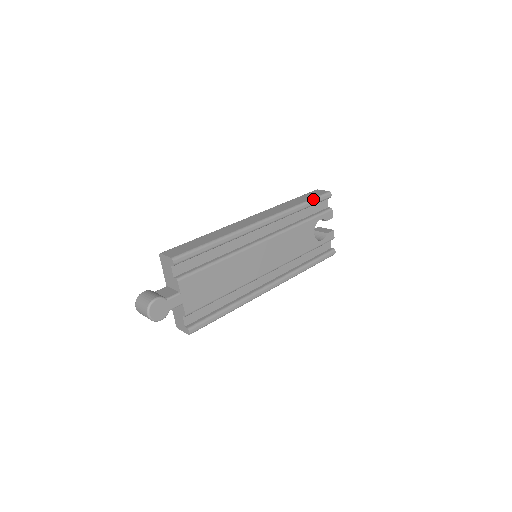
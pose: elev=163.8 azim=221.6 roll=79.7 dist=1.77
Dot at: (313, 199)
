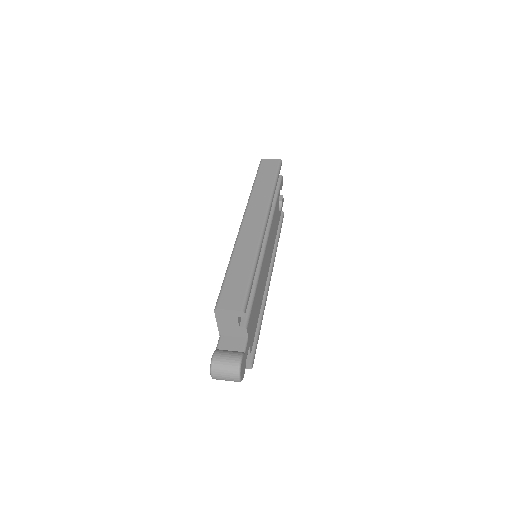
Dot at: (277, 175)
